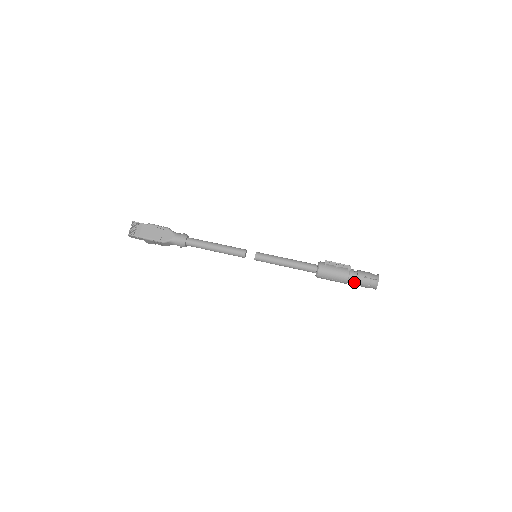
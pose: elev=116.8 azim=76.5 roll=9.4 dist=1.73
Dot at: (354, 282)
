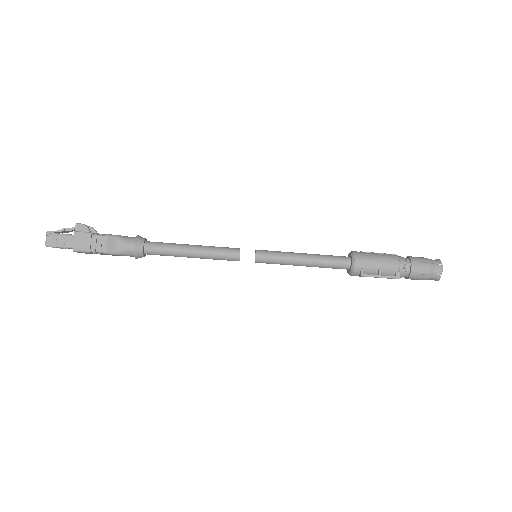
Dot at: occluded
